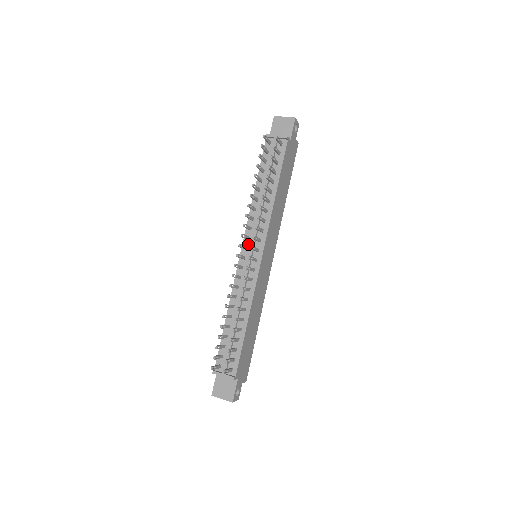
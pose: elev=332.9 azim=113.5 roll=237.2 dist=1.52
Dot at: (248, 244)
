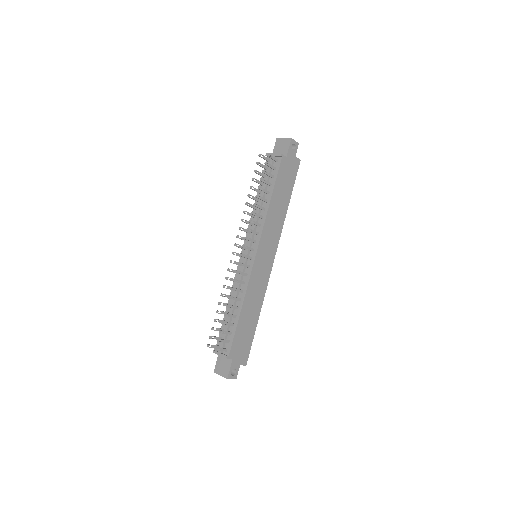
Dot at: (247, 245)
